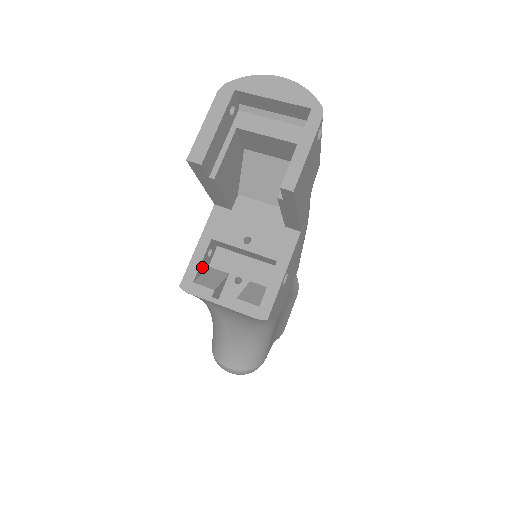
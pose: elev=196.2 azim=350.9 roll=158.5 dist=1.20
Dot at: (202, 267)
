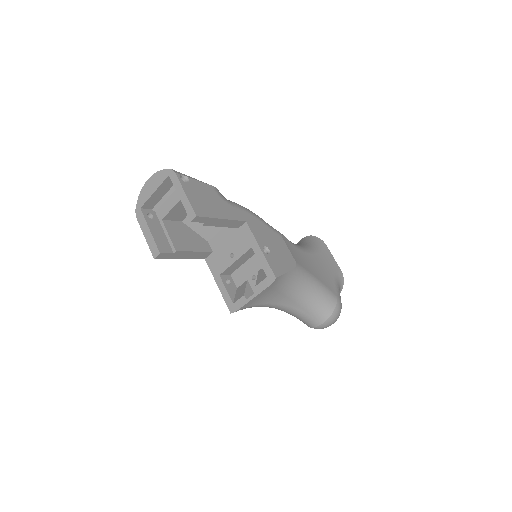
Dot at: (231, 292)
